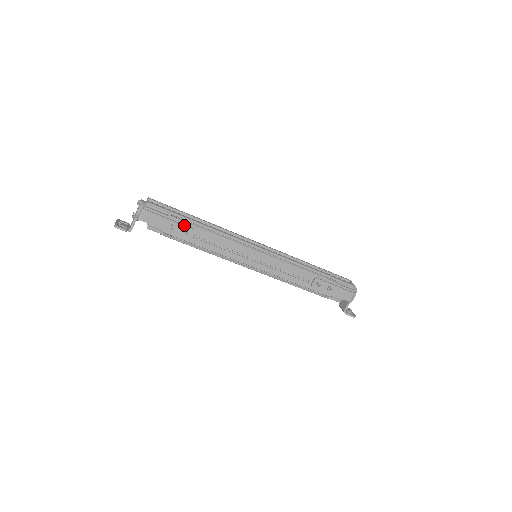
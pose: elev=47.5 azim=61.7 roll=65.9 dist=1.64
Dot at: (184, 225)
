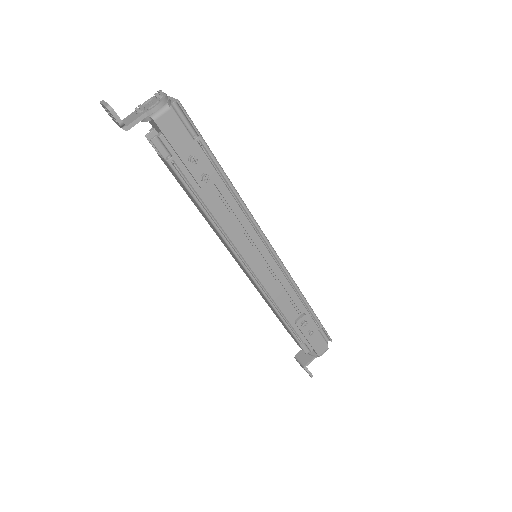
Dot at: (208, 165)
